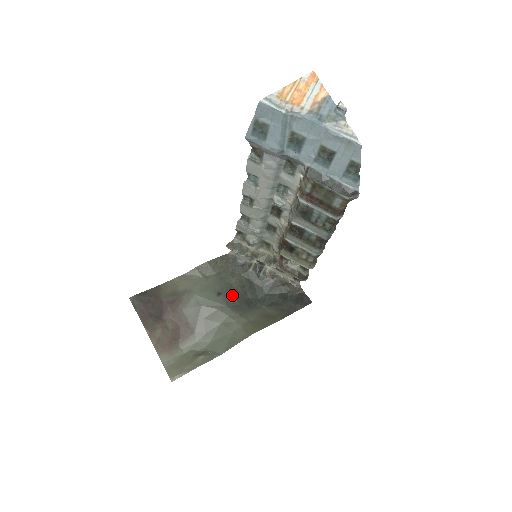
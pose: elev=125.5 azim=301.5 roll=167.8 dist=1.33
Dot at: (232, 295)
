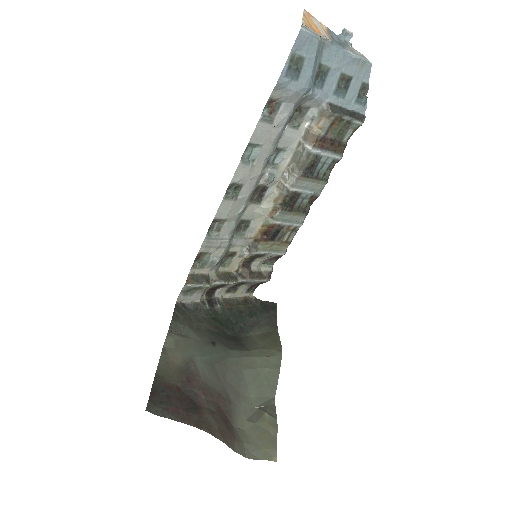
Dot at: (221, 338)
